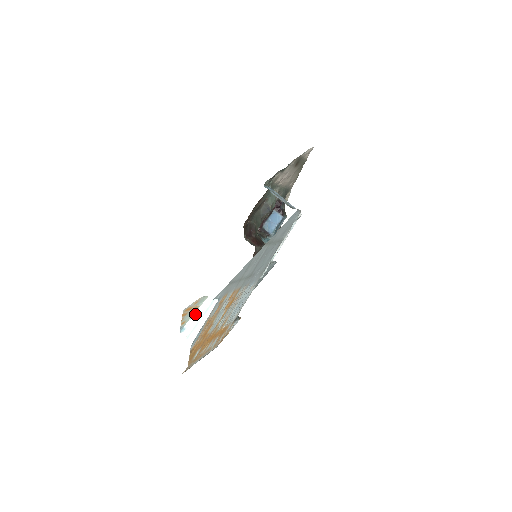
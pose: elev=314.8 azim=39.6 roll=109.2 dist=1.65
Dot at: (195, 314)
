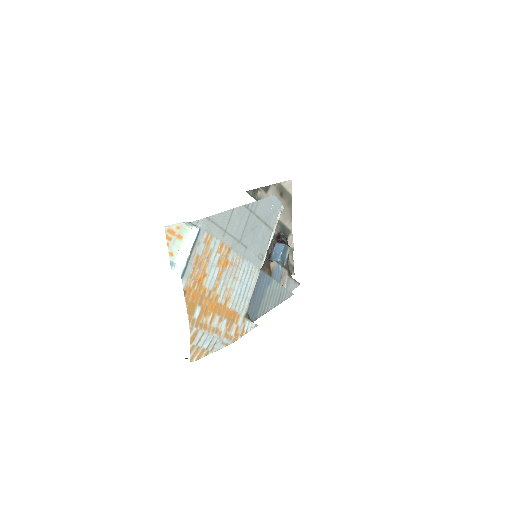
Dot at: (182, 248)
